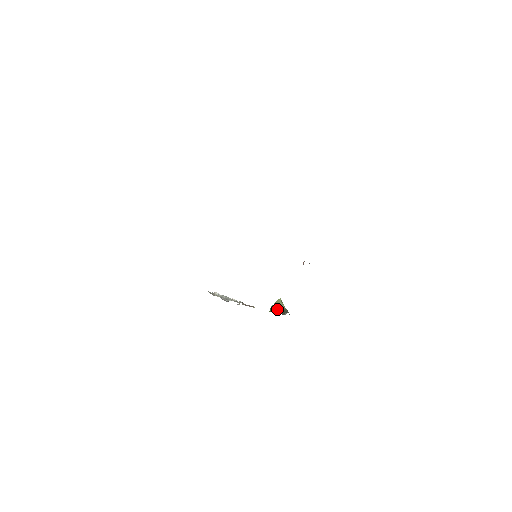
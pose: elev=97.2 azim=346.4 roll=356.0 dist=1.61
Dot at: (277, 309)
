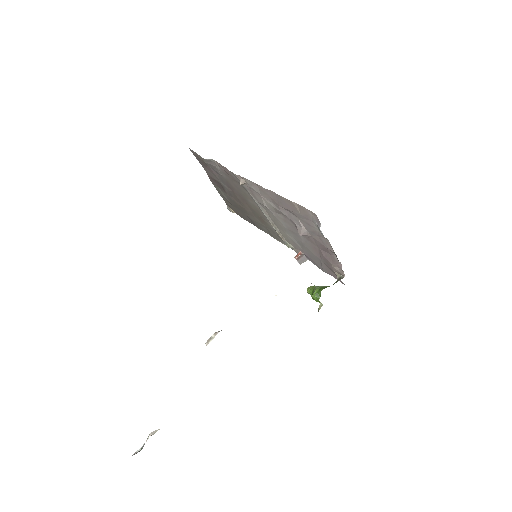
Dot at: (325, 286)
